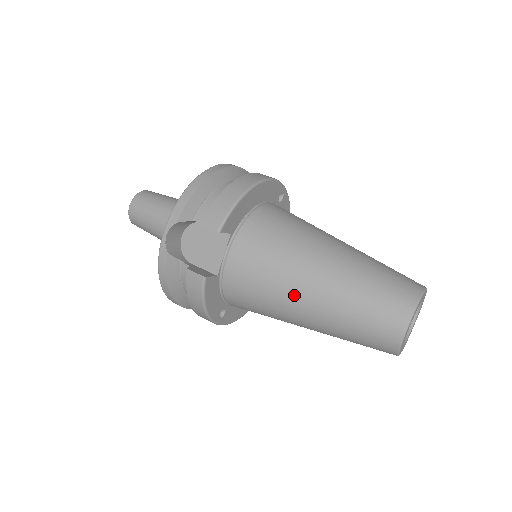
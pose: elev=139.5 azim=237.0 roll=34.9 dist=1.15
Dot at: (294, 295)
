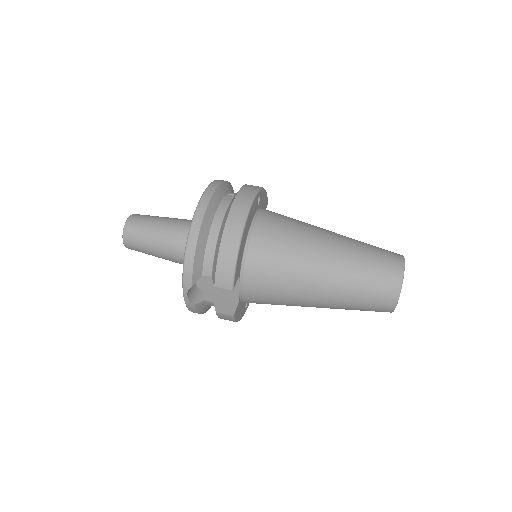
Dot at: (305, 302)
